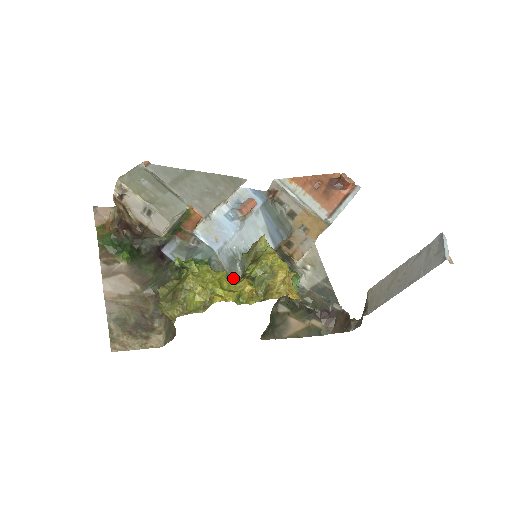
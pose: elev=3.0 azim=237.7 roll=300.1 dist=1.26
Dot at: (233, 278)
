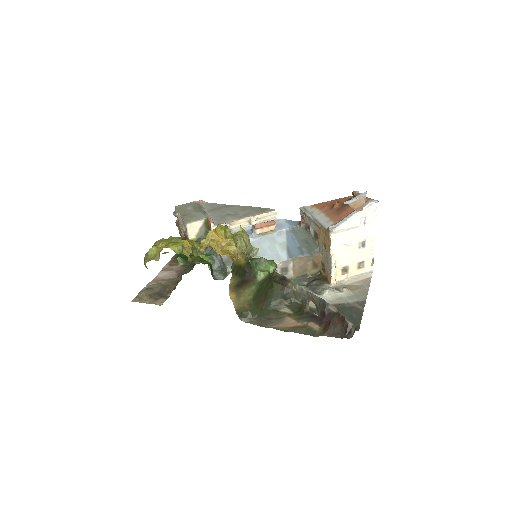
Dot at: (227, 267)
